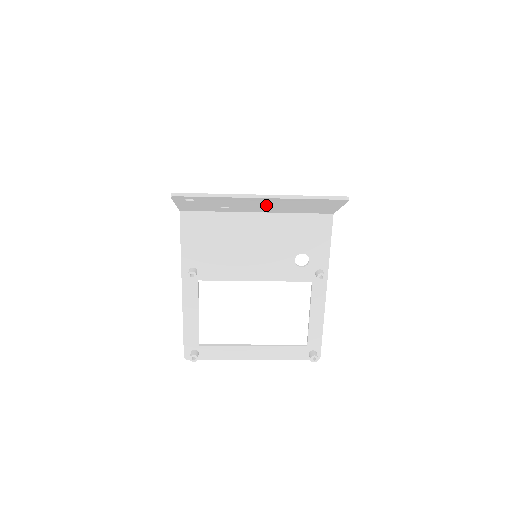
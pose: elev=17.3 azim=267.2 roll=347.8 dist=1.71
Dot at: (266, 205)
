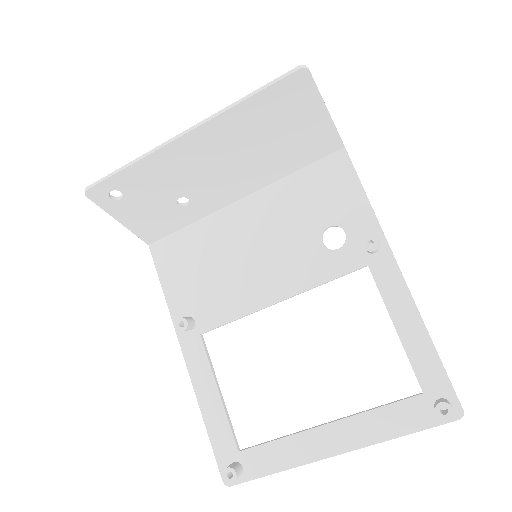
Dot at: (222, 163)
